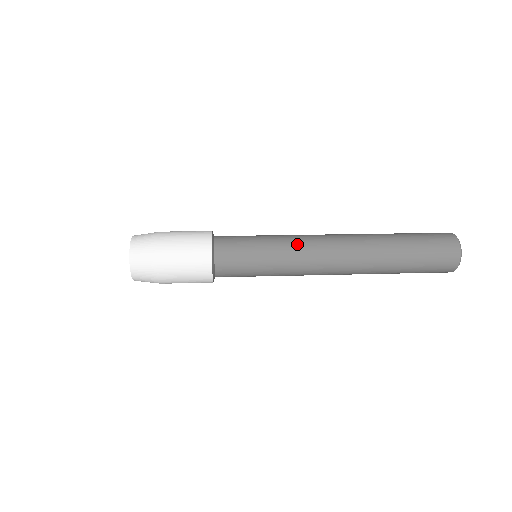
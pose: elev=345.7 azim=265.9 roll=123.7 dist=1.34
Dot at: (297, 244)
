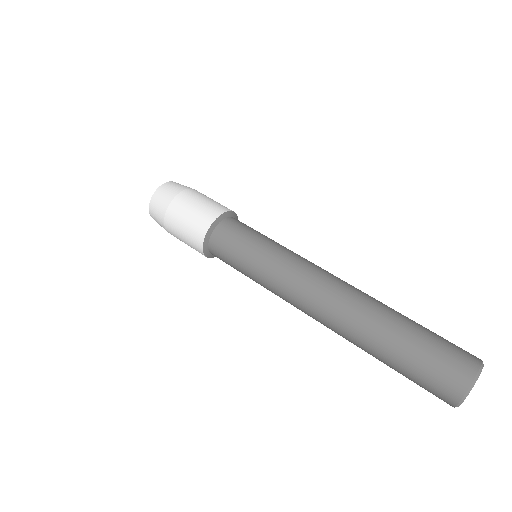
Dot at: (276, 289)
